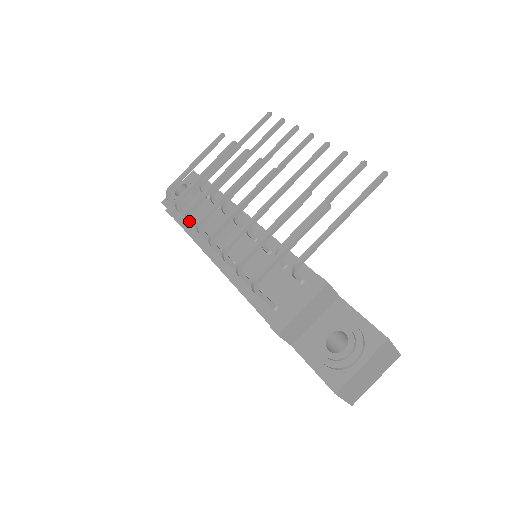
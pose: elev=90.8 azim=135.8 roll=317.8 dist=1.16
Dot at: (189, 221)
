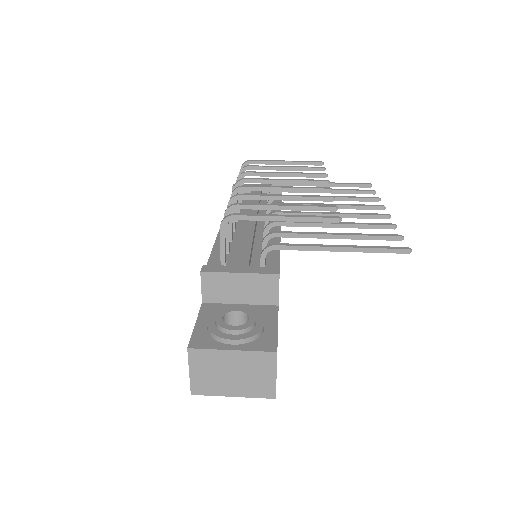
Dot at: occluded
